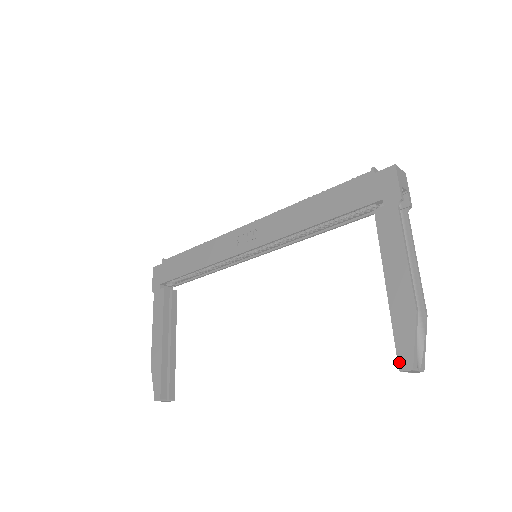
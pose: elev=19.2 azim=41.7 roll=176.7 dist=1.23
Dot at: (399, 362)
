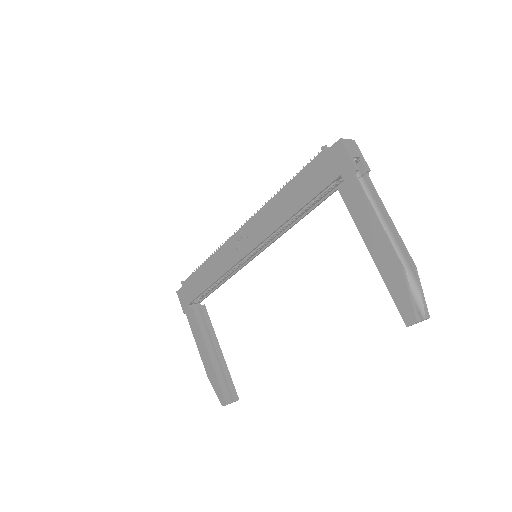
Dot at: (403, 319)
